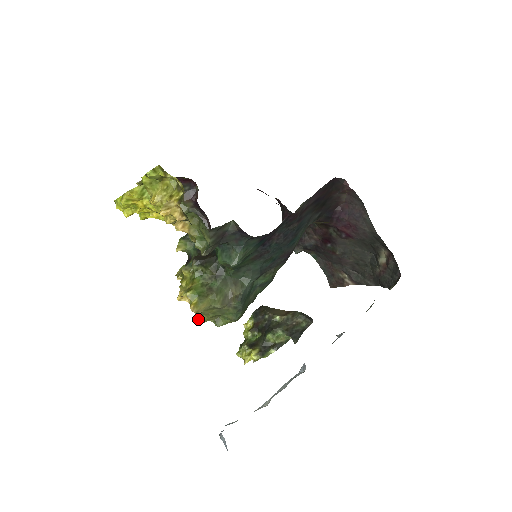
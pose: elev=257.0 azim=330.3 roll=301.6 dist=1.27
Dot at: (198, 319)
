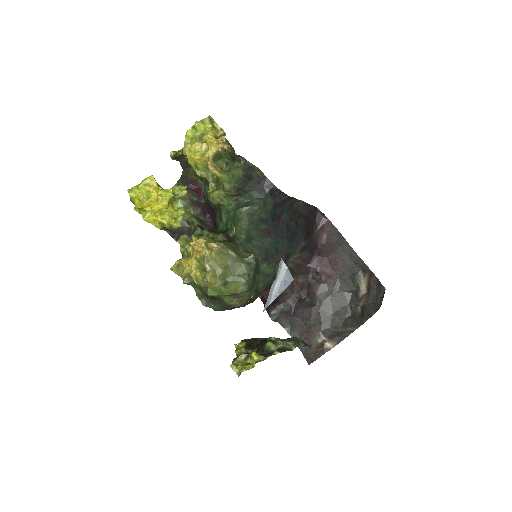
Dot at: (207, 273)
